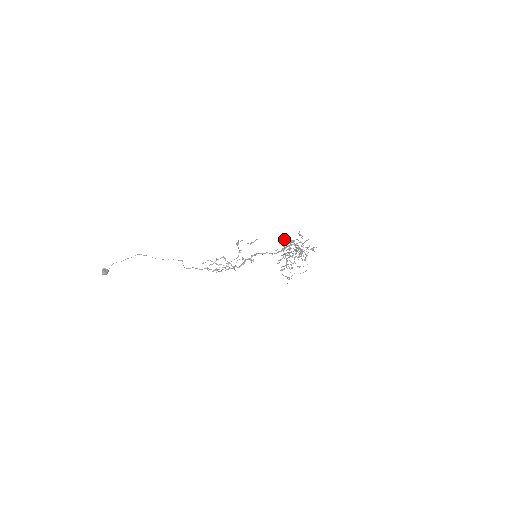
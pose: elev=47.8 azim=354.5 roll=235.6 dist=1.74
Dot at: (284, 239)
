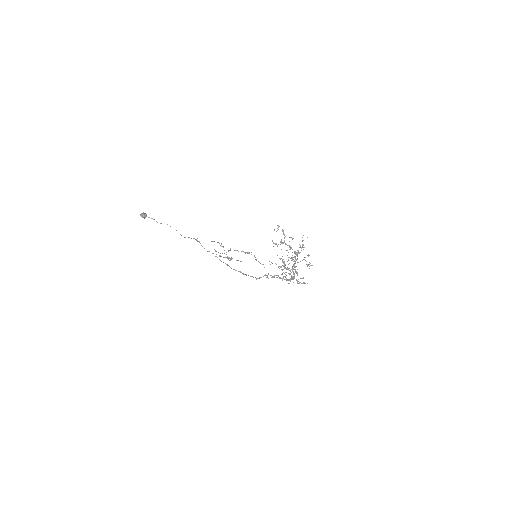
Dot at: occluded
